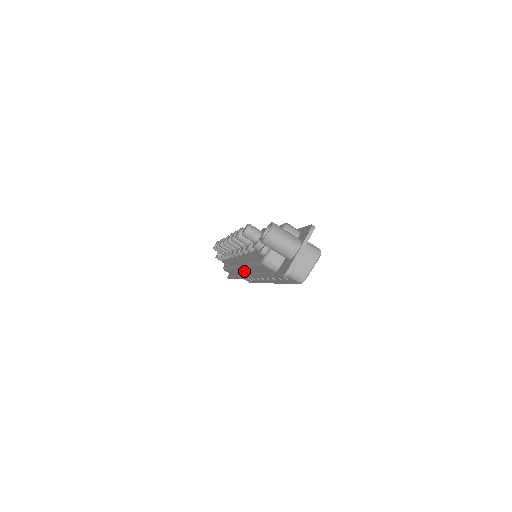
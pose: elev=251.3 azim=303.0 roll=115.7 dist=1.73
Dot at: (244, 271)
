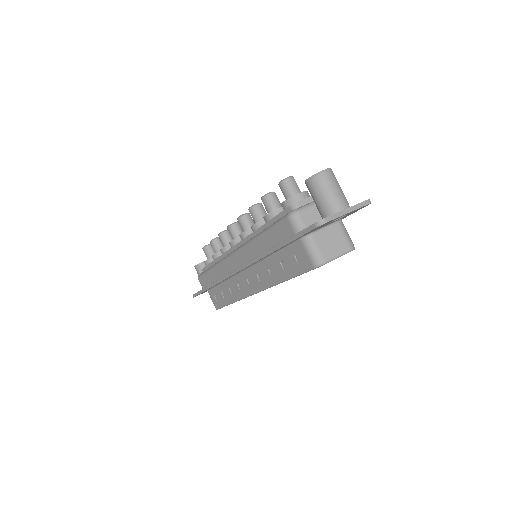
Dot at: (235, 262)
